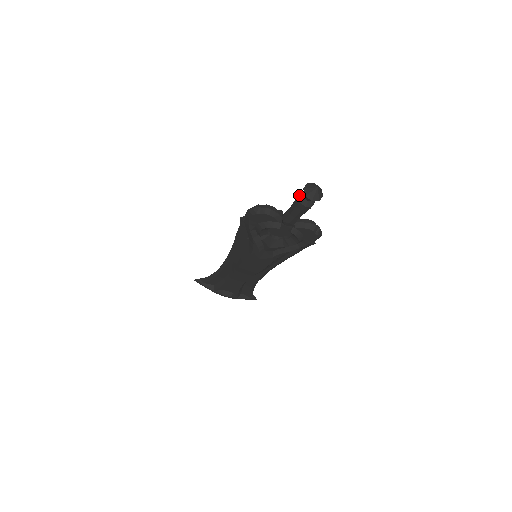
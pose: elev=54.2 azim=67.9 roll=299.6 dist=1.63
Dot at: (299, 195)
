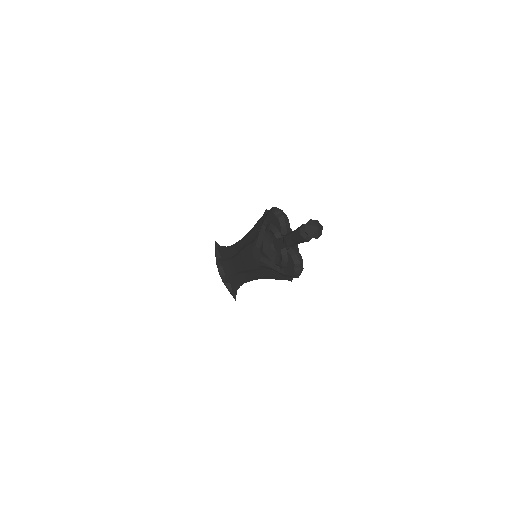
Dot at: occluded
